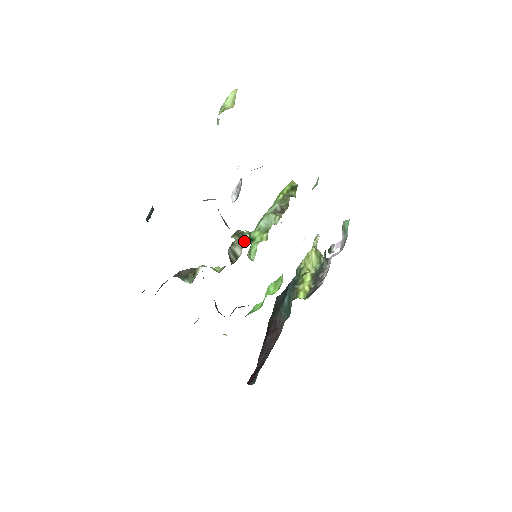
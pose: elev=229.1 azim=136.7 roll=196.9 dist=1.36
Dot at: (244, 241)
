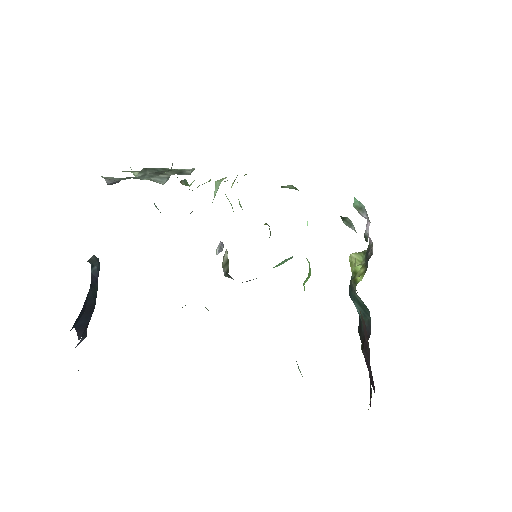
Dot at: occluded
